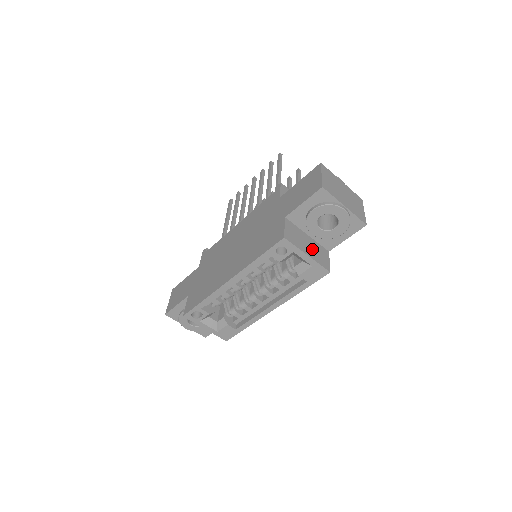
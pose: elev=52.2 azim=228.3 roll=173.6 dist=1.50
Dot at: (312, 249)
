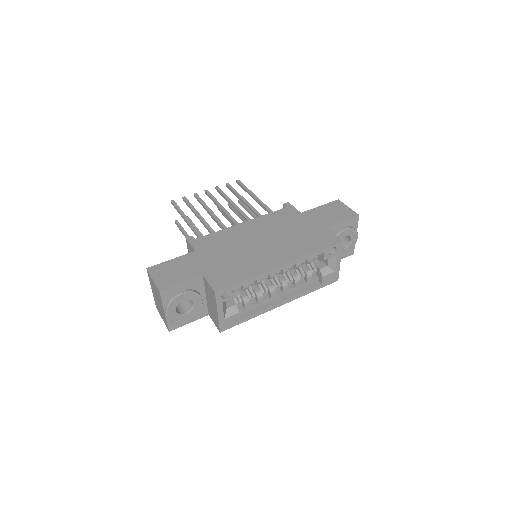
Dot at: occluded
